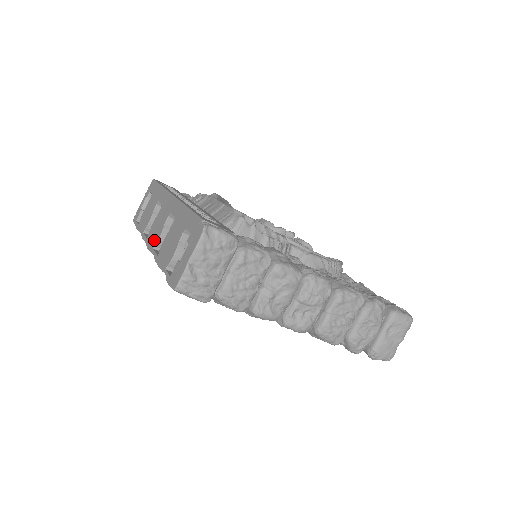
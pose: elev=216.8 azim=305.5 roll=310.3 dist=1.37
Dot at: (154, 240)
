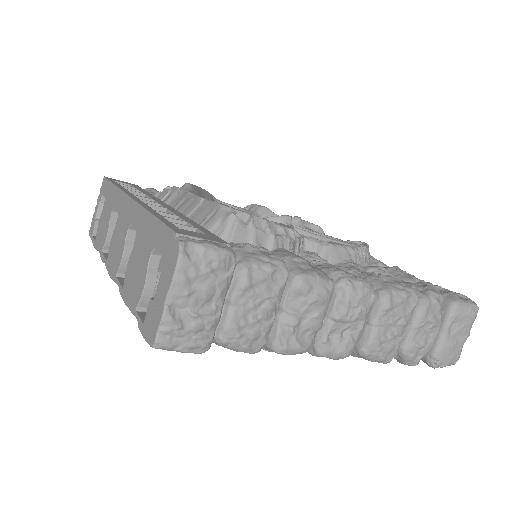
Dot at: (115, 264)
